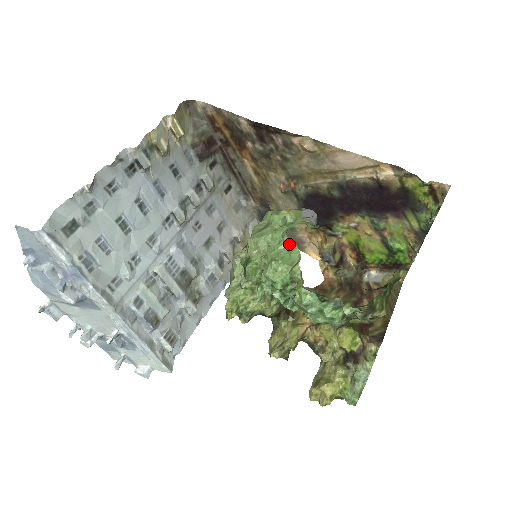
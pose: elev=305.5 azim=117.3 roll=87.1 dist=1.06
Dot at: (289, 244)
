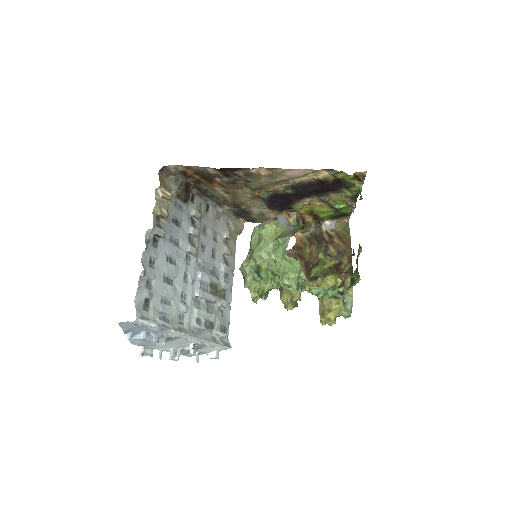
Dot at: (290, 259)
